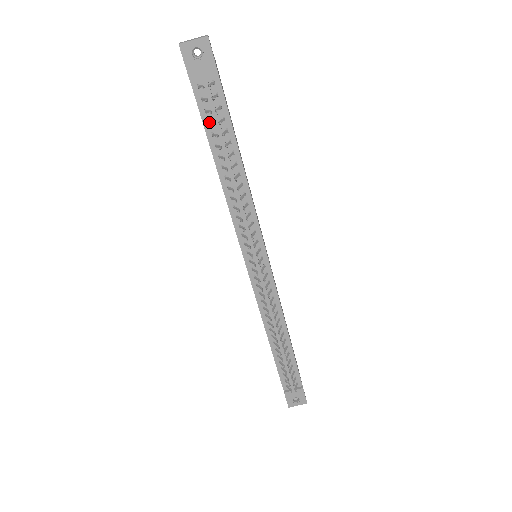
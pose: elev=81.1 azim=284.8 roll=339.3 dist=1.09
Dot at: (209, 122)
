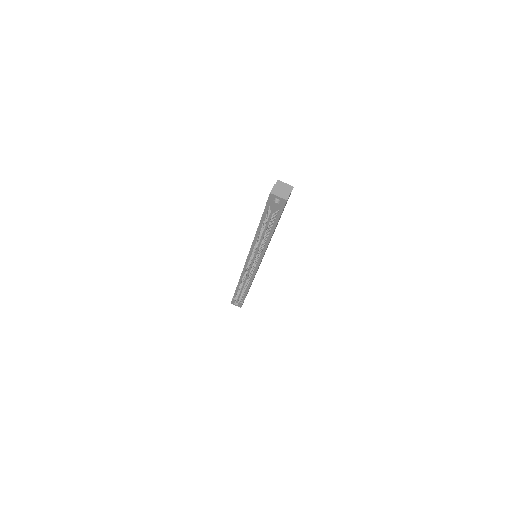
Dot at: (265, 219)
